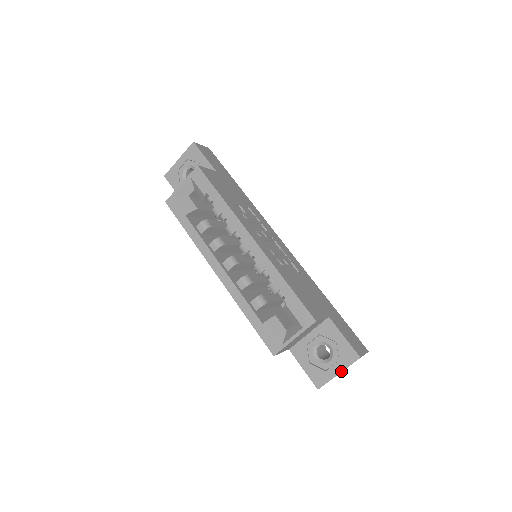
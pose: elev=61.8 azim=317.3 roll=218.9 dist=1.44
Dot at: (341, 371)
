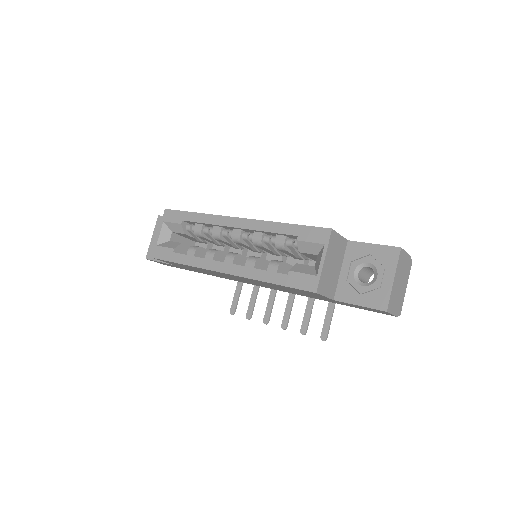
Dot at: (394, 274)
